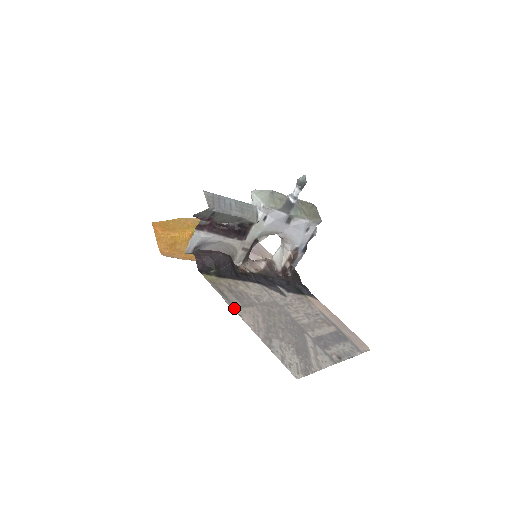
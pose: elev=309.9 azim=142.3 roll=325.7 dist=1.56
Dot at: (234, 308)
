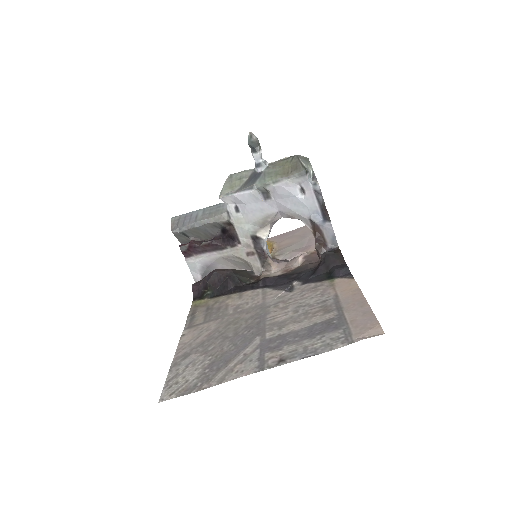
Dot at: (187, 328)
